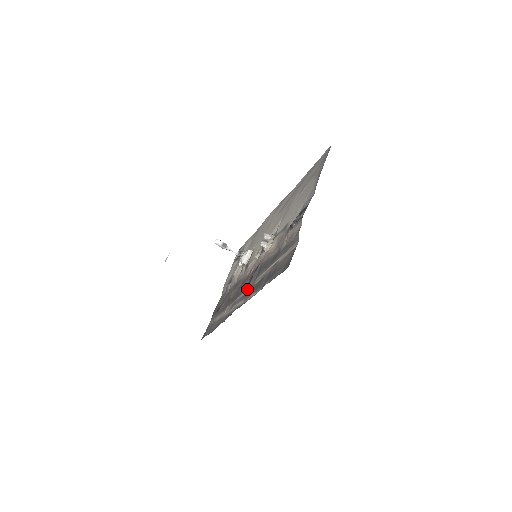
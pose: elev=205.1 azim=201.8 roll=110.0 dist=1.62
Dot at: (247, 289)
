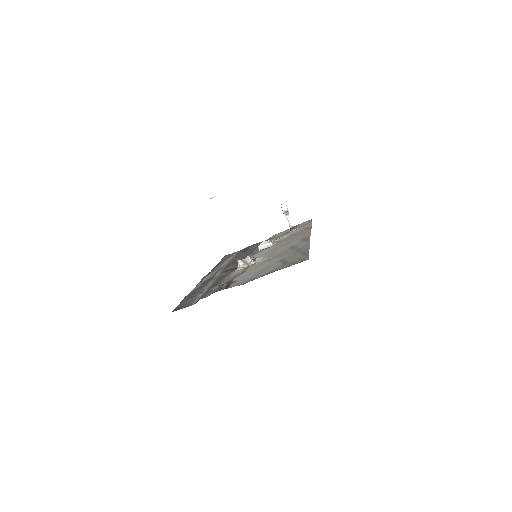
Dot at: (218, 274)
